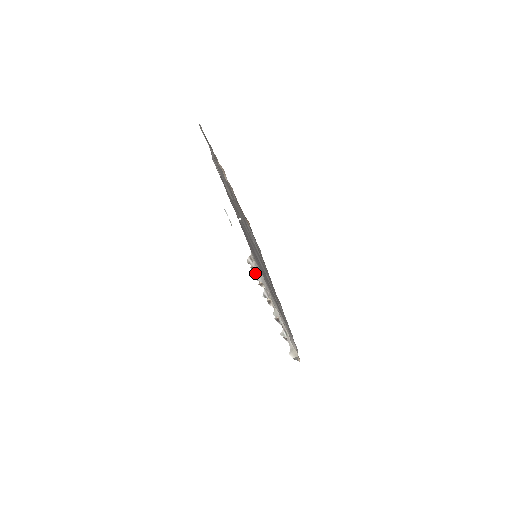
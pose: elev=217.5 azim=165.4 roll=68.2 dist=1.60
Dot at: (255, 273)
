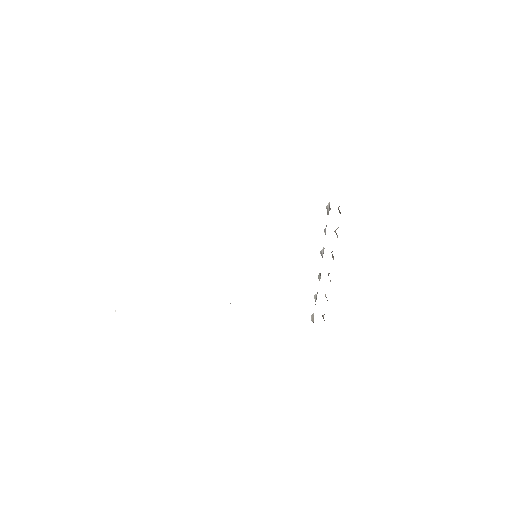
Dot at: occluded
